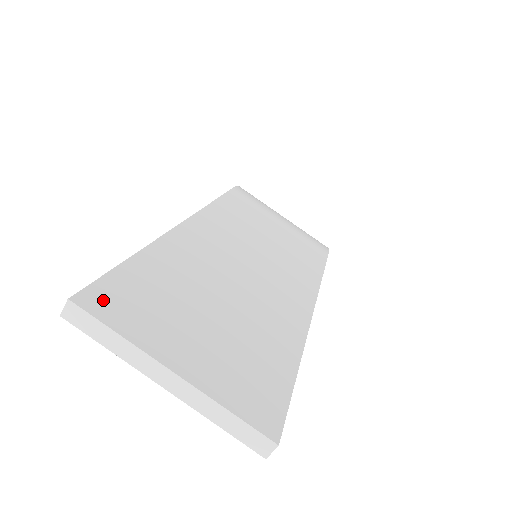
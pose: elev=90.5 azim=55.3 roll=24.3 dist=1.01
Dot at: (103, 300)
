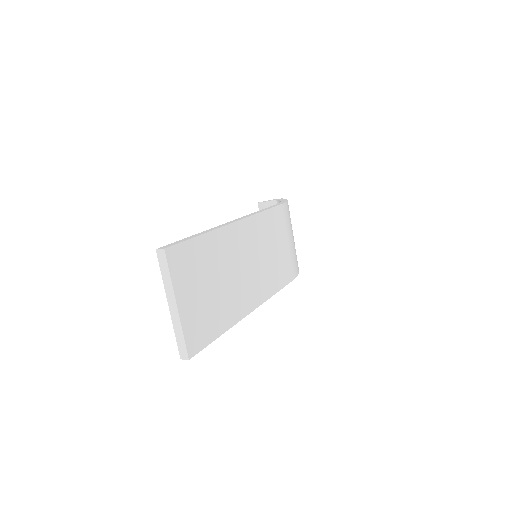
Dot at: (175, 256)
